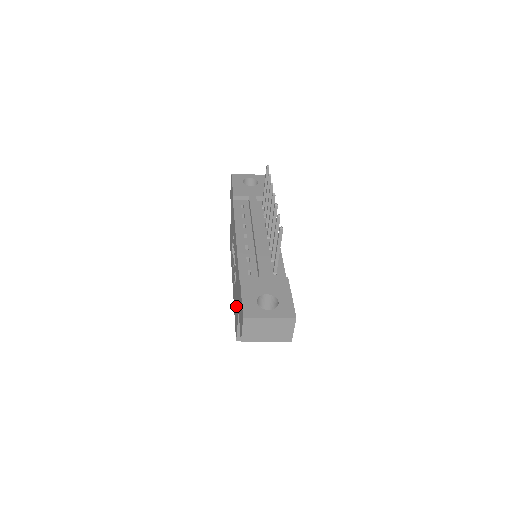
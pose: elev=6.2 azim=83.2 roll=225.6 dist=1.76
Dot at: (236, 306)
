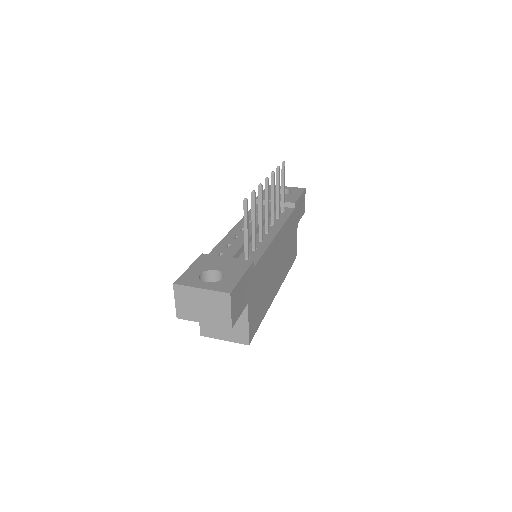
Dot at: occluded
